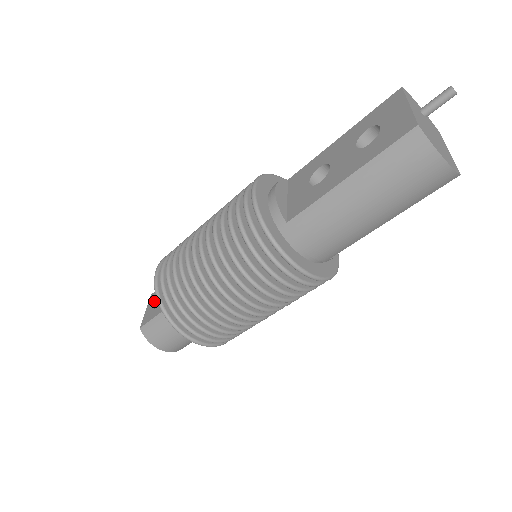
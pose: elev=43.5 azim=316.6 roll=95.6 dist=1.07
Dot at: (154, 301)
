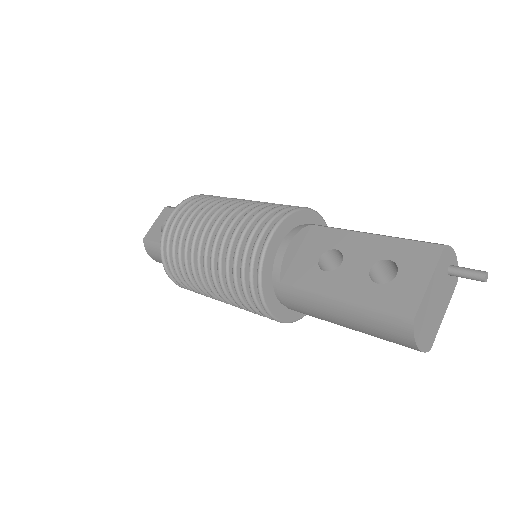
Dot at: (164, 221)
